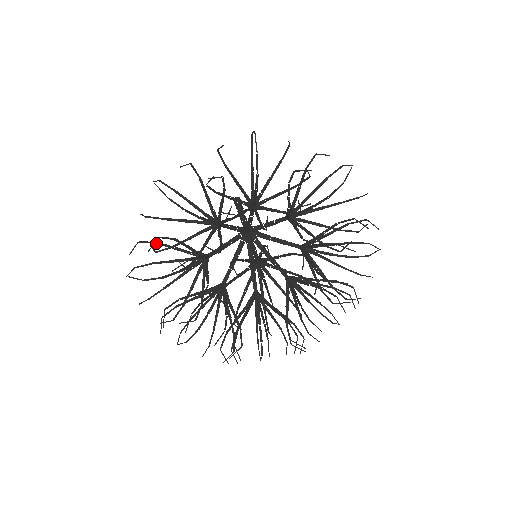
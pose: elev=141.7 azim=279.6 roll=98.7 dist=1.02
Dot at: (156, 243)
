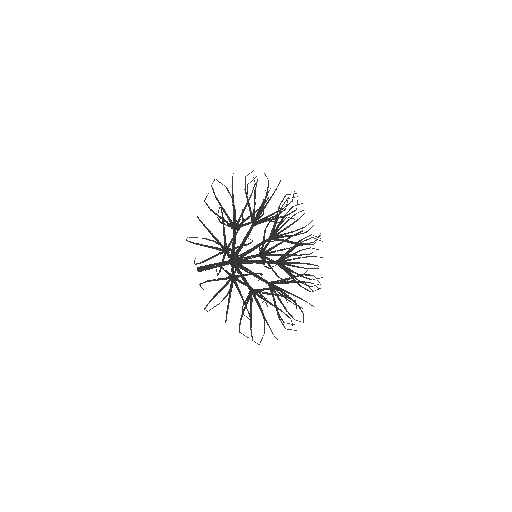
Dot at: (204, 224)
